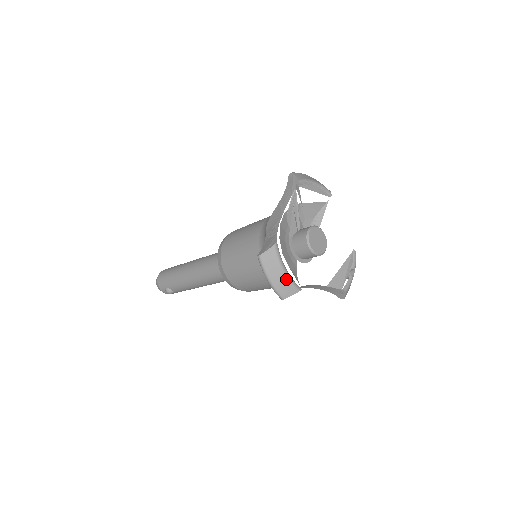
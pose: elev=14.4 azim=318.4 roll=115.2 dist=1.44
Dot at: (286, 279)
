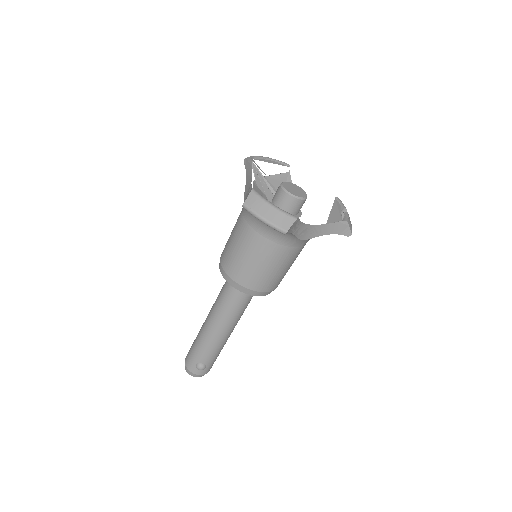
Dot at: (278, 211)
